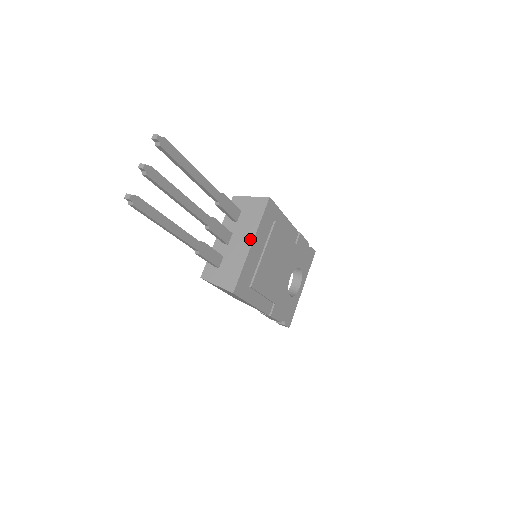
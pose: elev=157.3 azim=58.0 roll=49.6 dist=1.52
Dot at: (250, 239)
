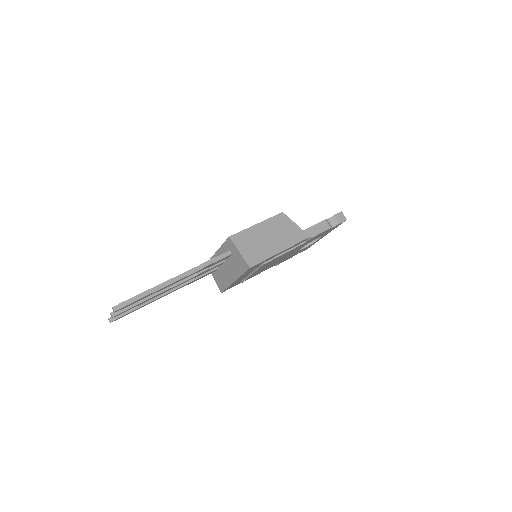
Dot at: (234, 278)
